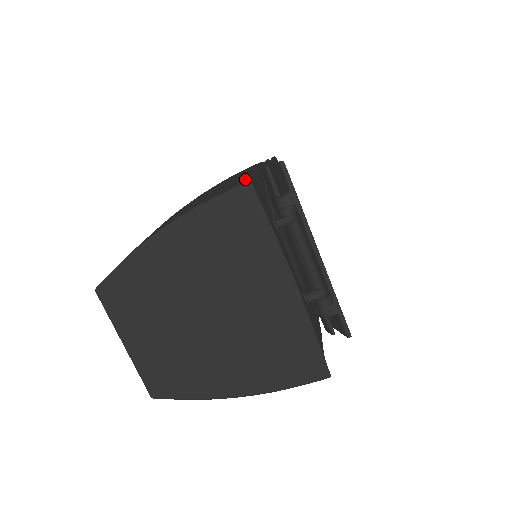
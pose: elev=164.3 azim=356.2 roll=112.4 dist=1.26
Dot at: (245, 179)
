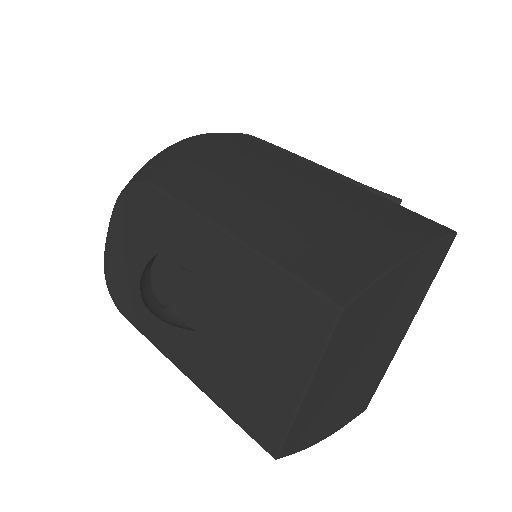
Dot at: occluded
